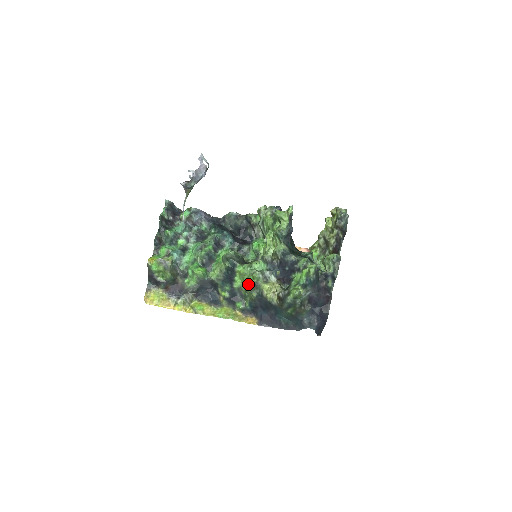
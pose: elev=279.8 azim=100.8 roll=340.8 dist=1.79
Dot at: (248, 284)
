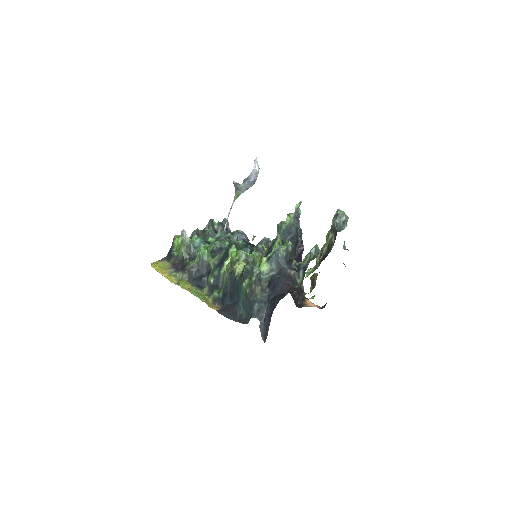
Dot at: (230, 261)
